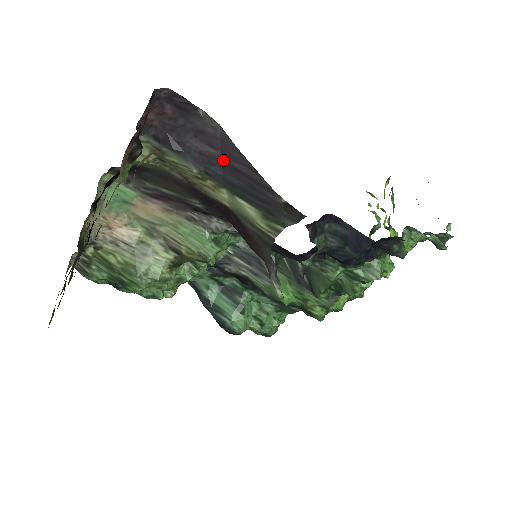
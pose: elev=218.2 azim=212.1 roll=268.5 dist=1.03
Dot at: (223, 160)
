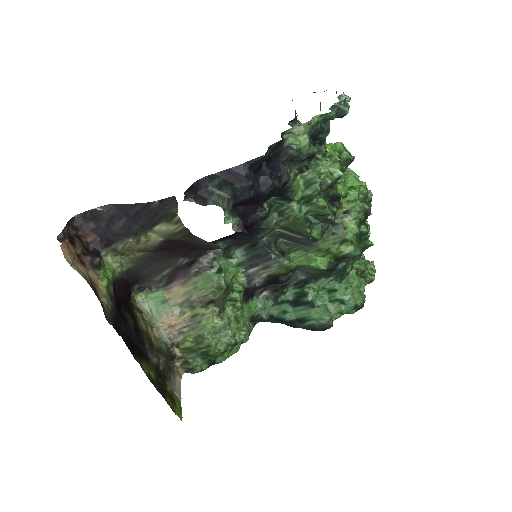
Dot at: (129, 219)
